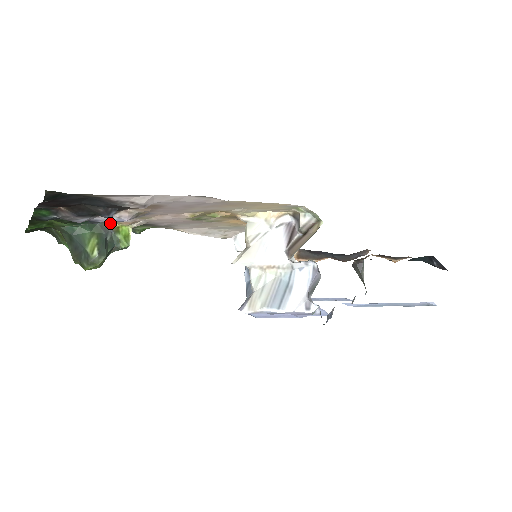
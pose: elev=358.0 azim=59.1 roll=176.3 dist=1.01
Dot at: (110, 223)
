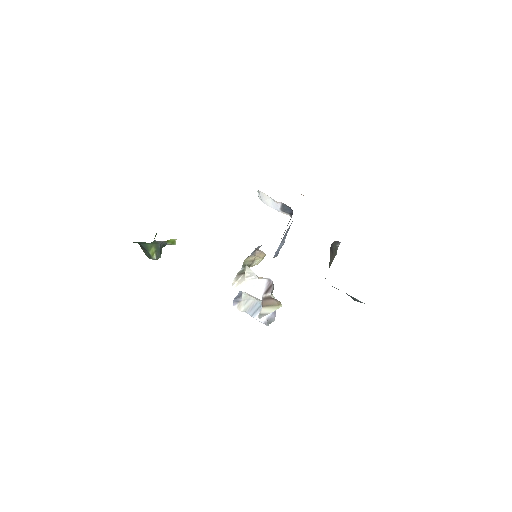
Dot at: (162, 241)
